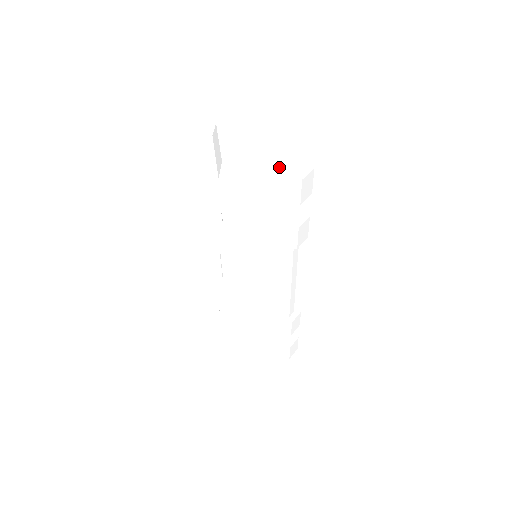
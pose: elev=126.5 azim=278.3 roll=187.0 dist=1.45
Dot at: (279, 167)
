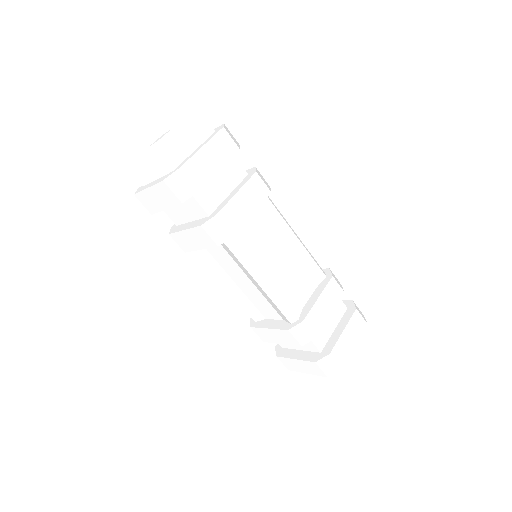
Dot at: (202, 137)
